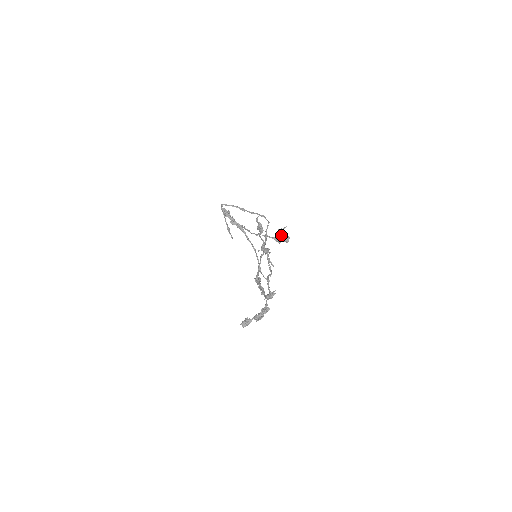
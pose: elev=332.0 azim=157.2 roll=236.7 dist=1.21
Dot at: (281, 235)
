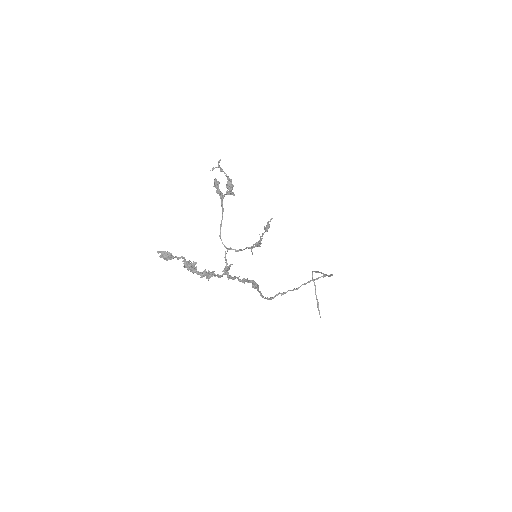
Dot at: (228, 183)
